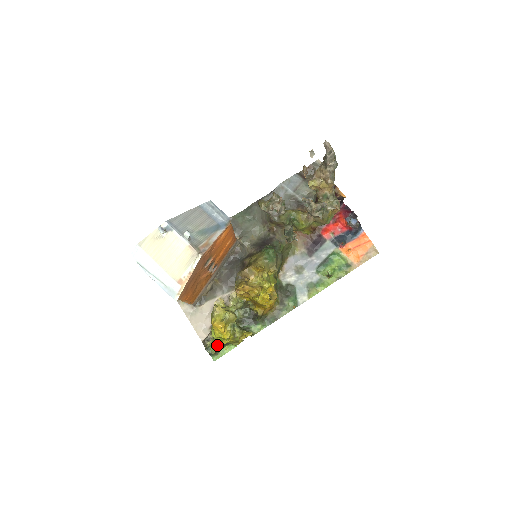
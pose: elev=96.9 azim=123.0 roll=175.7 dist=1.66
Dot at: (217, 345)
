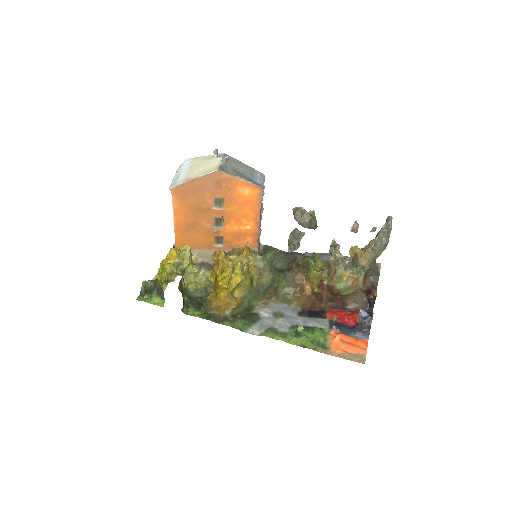
Dot at: (153, 283)
